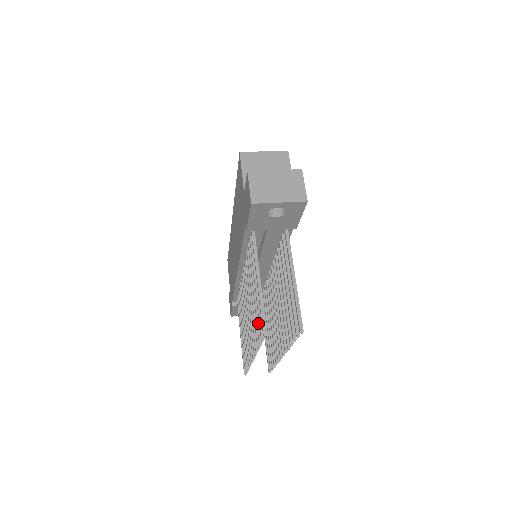
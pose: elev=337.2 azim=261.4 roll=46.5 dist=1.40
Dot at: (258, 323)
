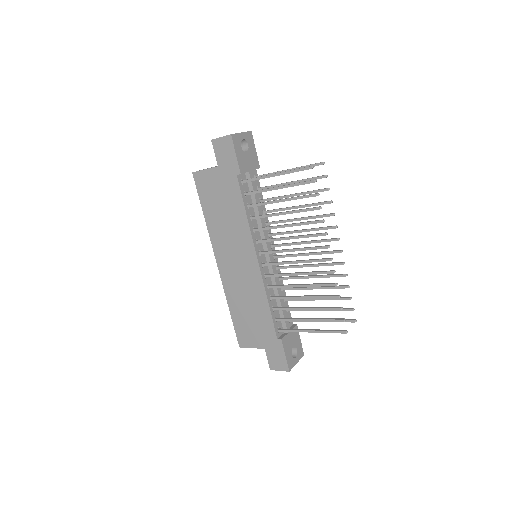
Dot at: (303, 196)
